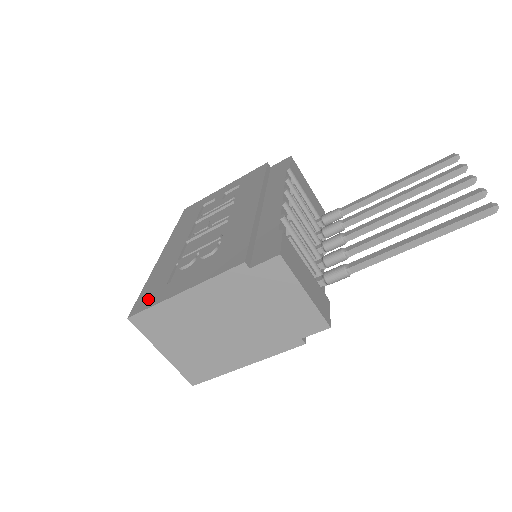
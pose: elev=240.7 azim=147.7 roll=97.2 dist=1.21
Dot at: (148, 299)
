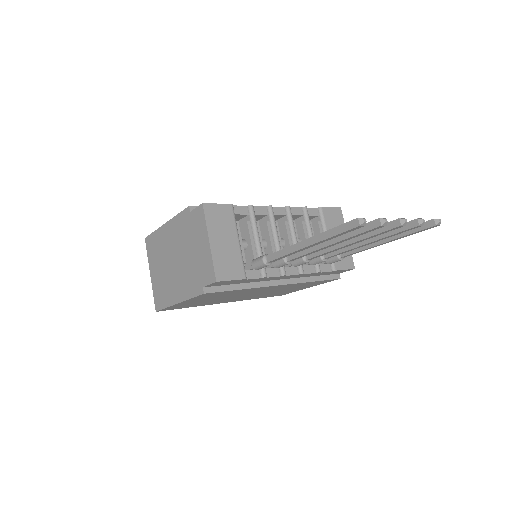
Dot at: occluded
